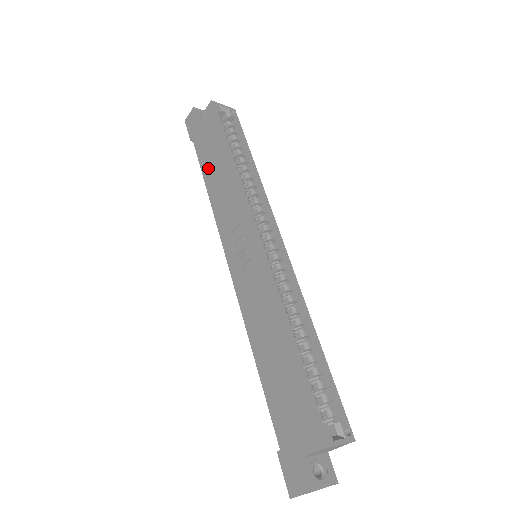
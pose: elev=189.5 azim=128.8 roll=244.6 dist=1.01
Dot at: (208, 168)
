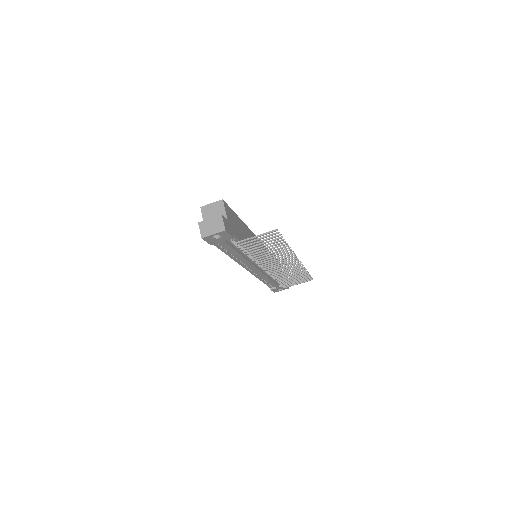
Dot at: occluded
